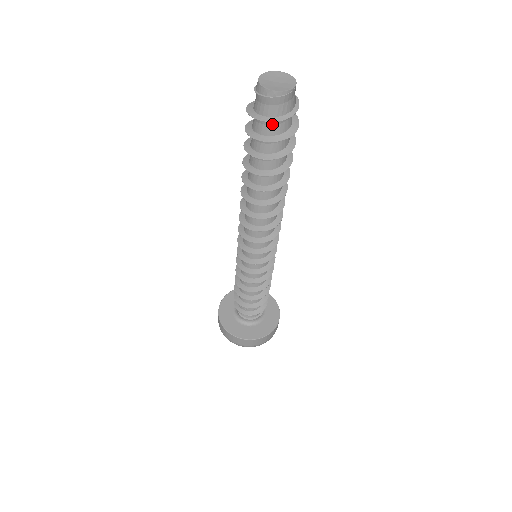
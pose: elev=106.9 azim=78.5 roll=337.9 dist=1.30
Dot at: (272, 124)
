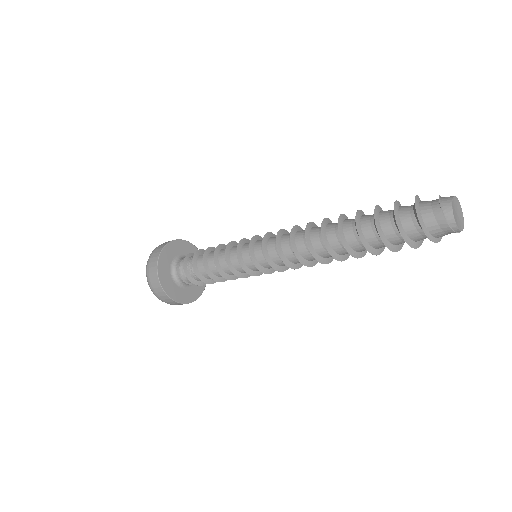
Dot at: (422, 235)
